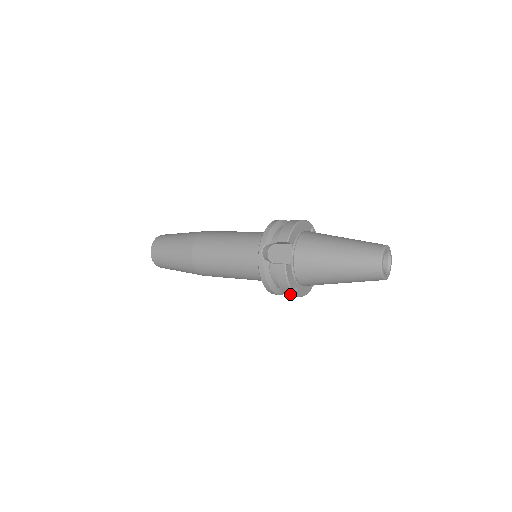
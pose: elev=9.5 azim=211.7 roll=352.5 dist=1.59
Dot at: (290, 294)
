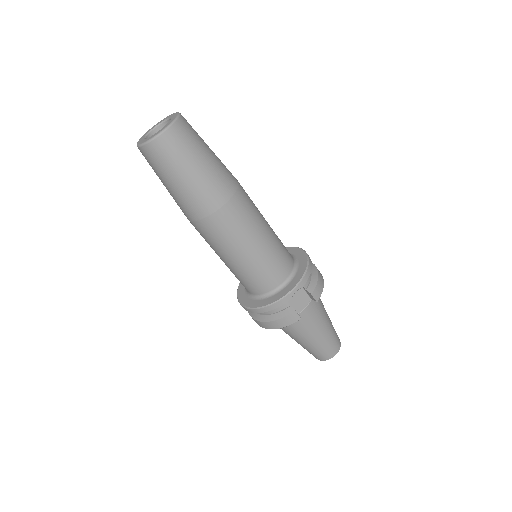
Dot at: (263, 325)
